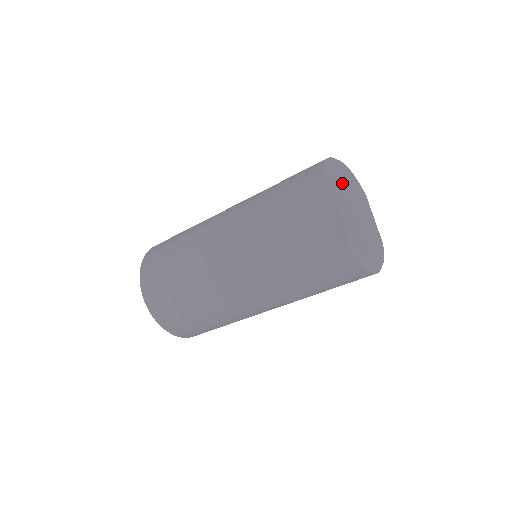
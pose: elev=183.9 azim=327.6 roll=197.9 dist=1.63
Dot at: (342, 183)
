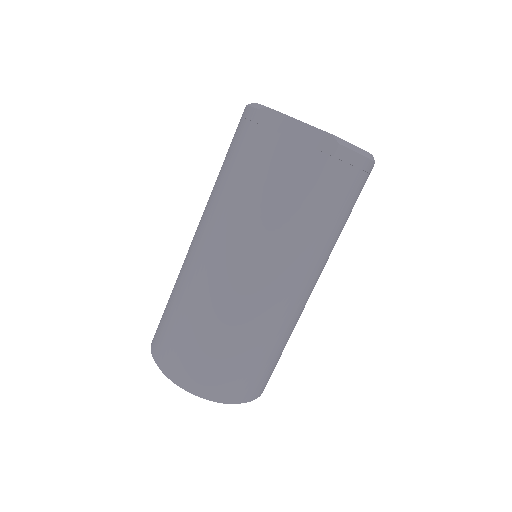
Dot at: occluded
